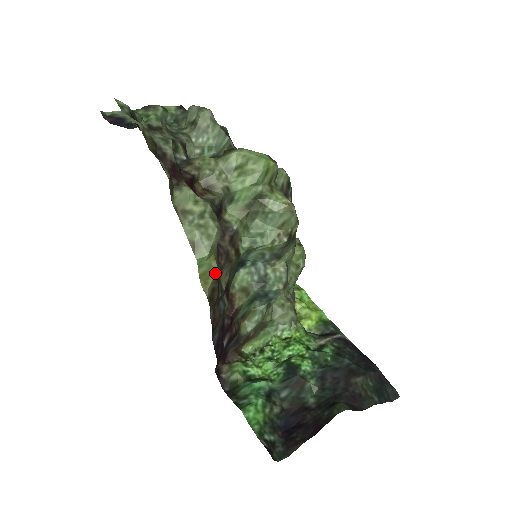
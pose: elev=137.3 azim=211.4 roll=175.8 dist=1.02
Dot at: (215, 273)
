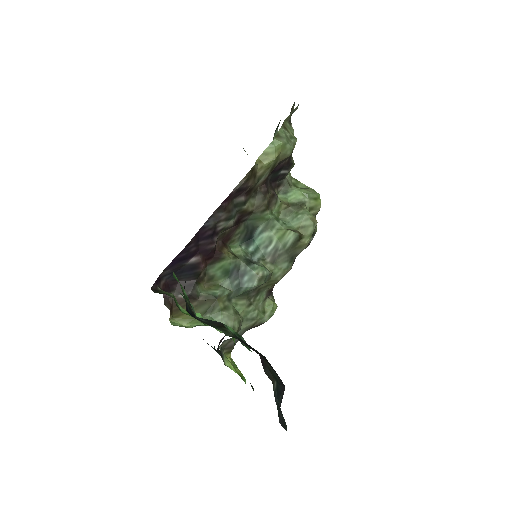
Dot at: (271, 161)
